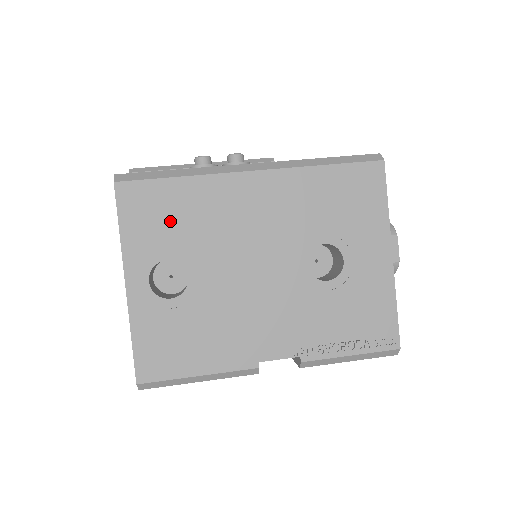
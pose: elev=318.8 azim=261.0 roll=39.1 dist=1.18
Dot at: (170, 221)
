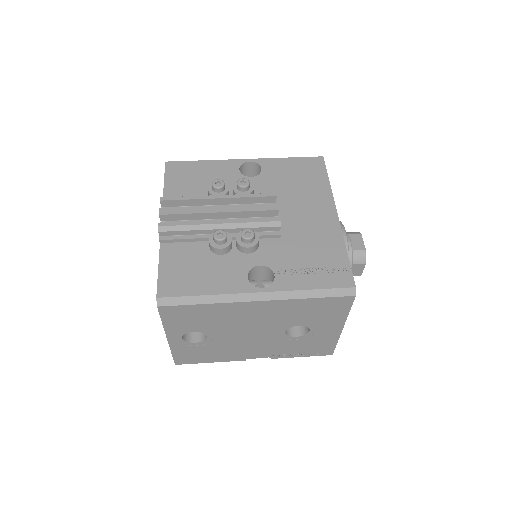
Dot at: (196, 320)
